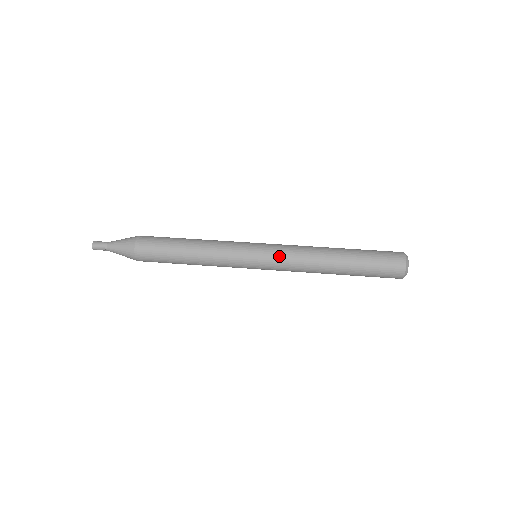
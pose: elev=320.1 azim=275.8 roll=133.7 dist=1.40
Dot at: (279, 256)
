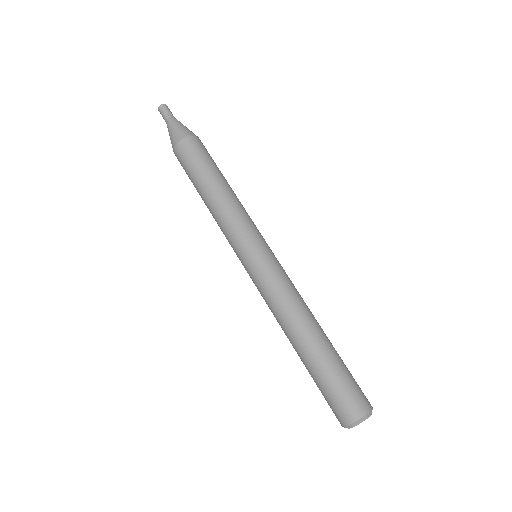
Dot at: (271, 275)
